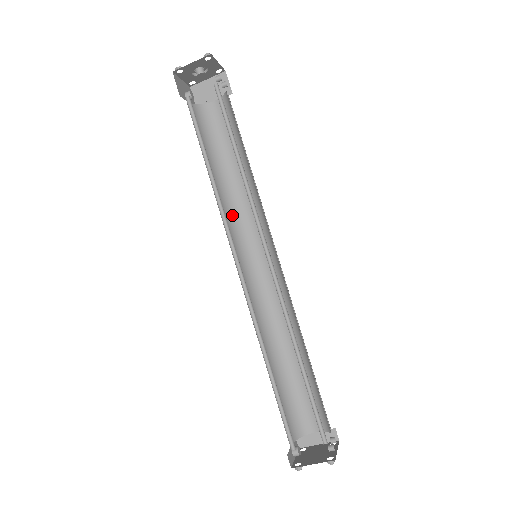
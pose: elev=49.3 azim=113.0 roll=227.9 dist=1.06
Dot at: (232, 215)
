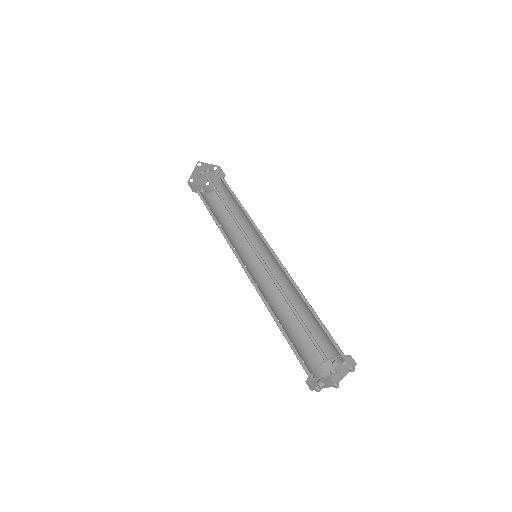
Dot at: (243, 242)
